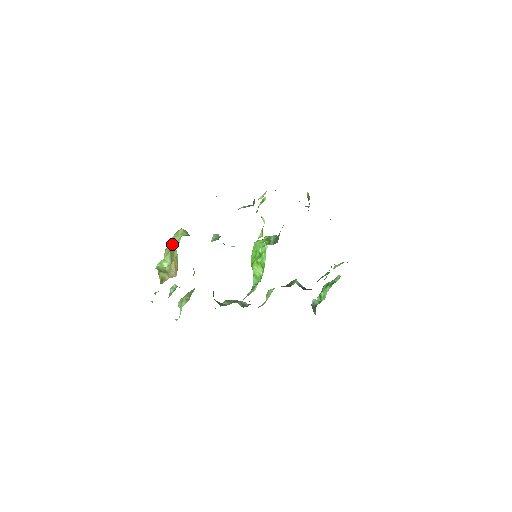
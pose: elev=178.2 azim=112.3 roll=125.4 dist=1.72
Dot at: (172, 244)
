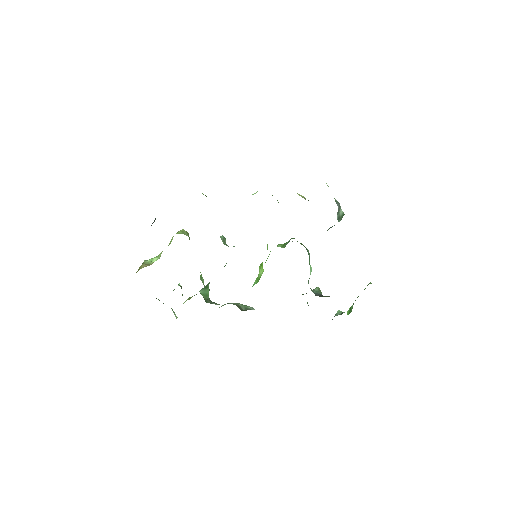
Dot at: (170, 243)
